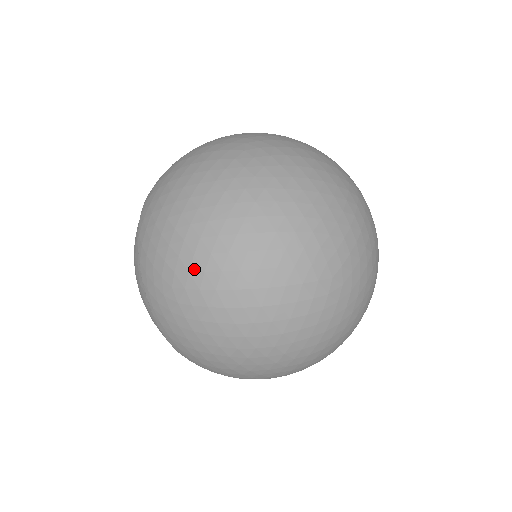
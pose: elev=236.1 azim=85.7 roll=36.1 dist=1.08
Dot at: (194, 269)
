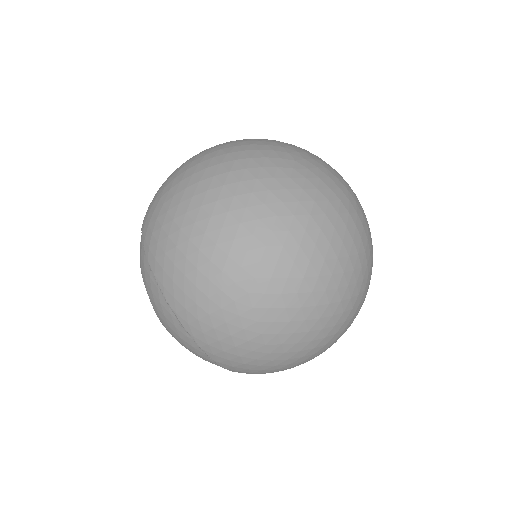
Dot at: (179, 174)
